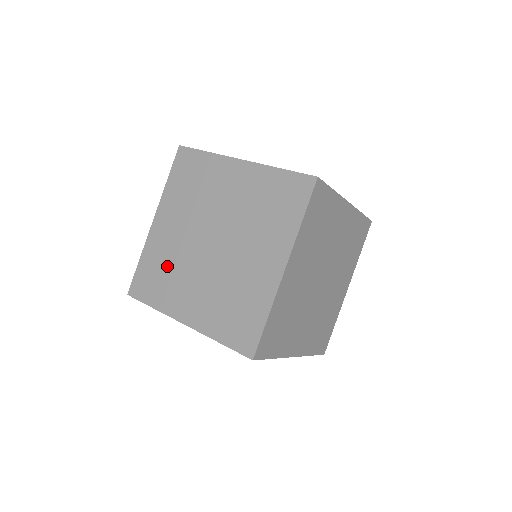
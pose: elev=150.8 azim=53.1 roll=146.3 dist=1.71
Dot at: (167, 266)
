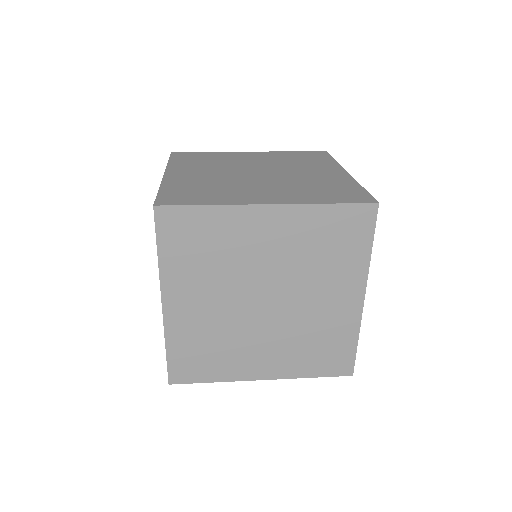
Dot at: (209, 186)
